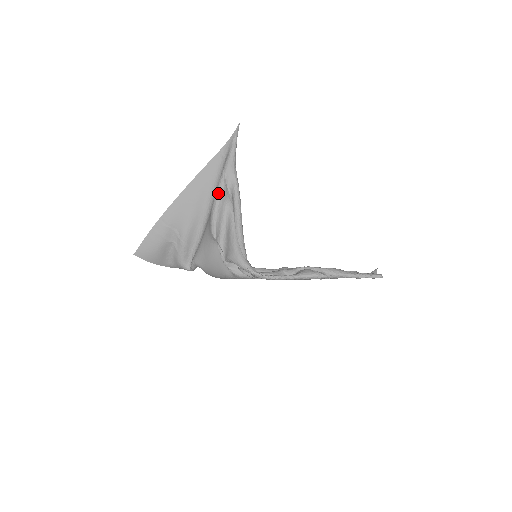
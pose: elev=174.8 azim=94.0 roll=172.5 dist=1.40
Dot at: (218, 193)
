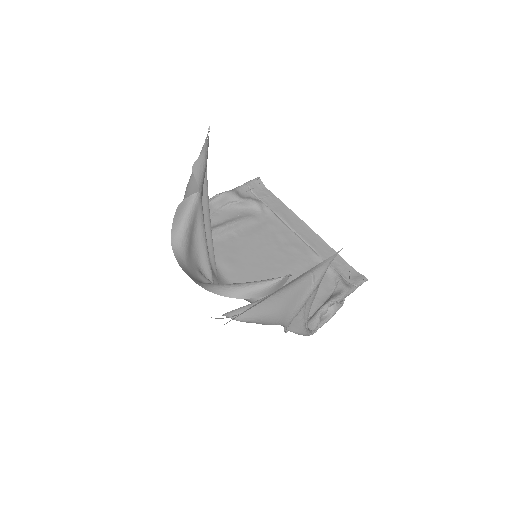
Dot at: occluded
